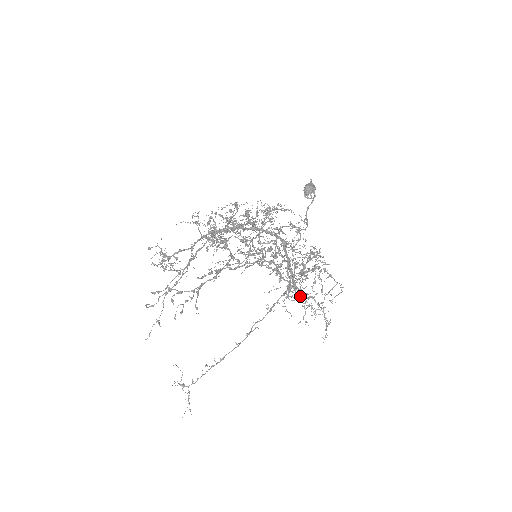
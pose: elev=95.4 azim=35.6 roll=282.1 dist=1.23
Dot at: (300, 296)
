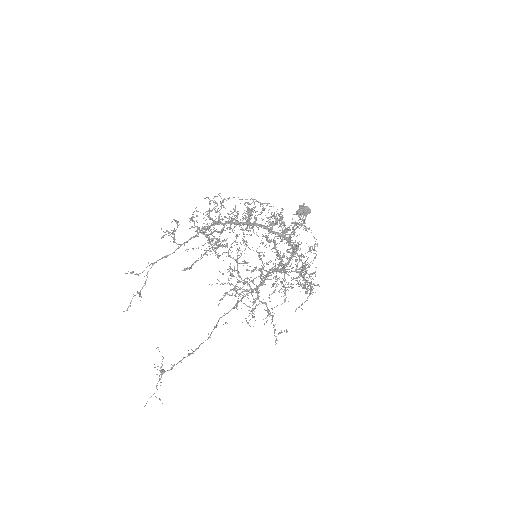
Dot at: occluded
